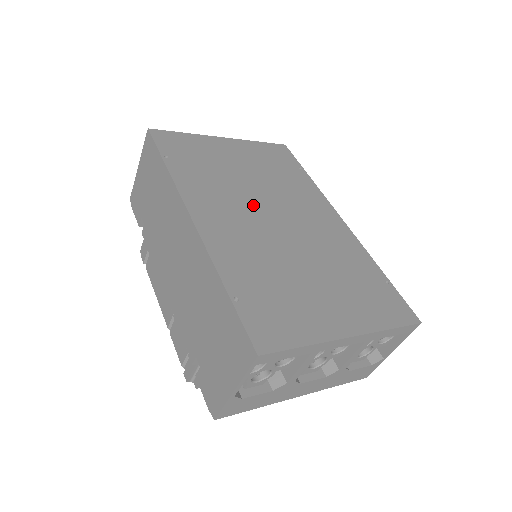
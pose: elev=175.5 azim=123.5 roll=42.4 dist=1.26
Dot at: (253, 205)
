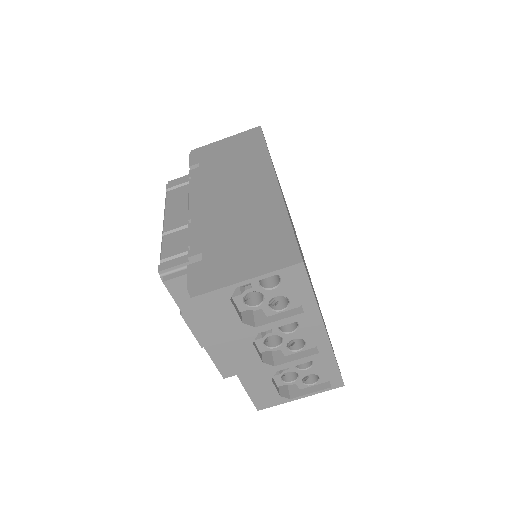
Dot at: occluded
